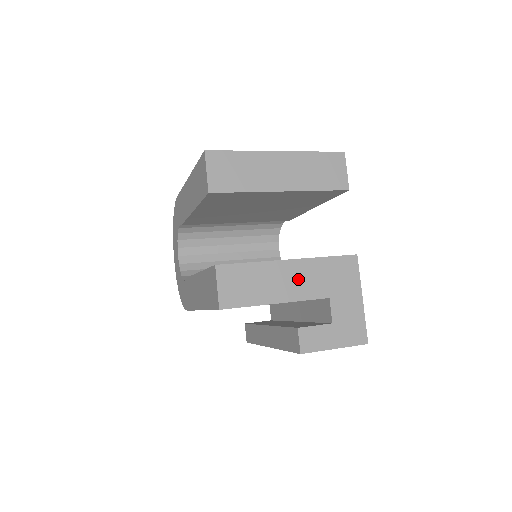
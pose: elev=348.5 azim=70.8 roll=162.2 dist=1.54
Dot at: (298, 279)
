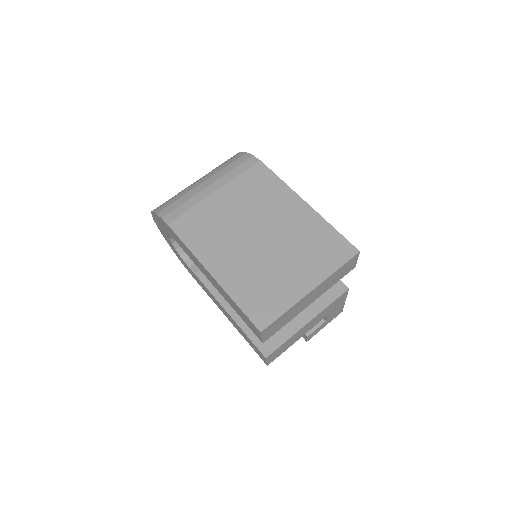
Dot at: (312, 324)
